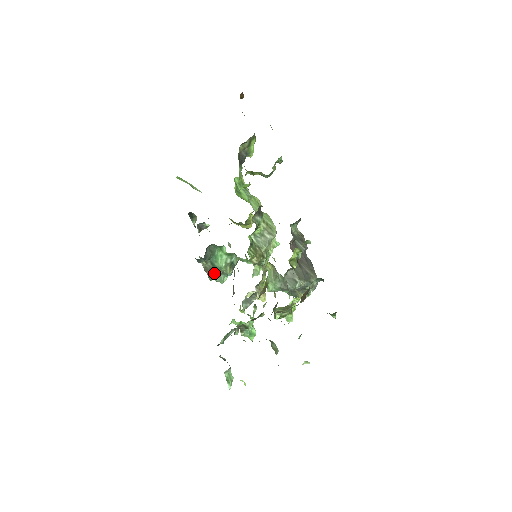
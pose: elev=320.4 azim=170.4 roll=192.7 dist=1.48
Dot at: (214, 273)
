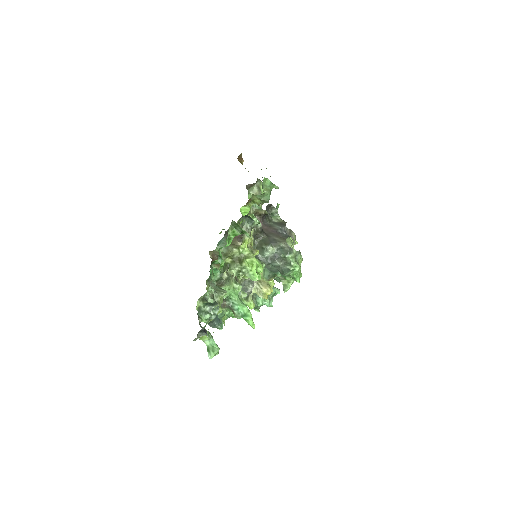
Dot at: occluded
